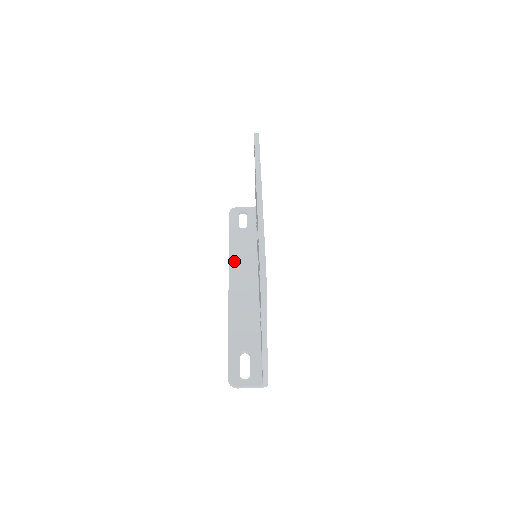
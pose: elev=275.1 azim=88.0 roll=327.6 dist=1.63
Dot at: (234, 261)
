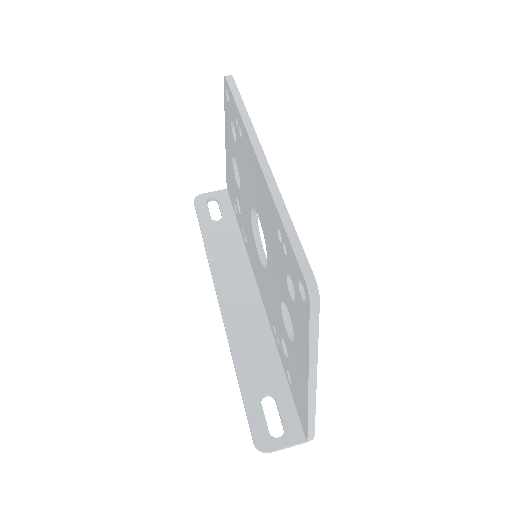
Dot at: (217, 267)
